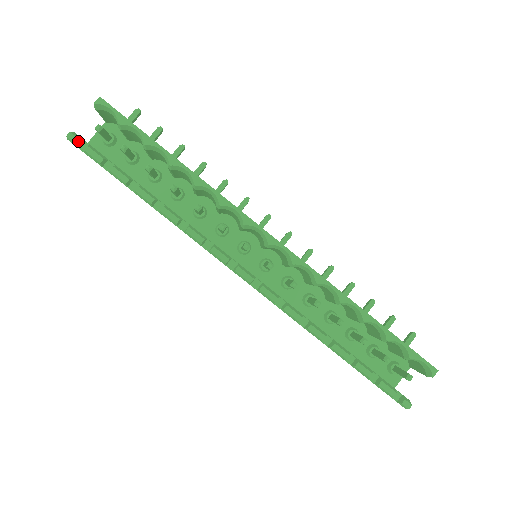
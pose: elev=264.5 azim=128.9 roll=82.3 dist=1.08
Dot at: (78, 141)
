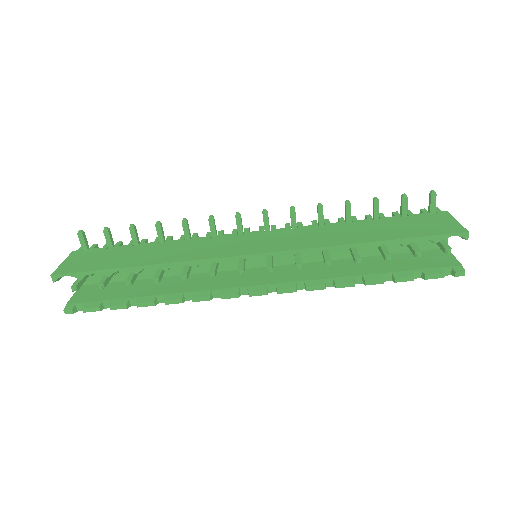
Dot at: (74, 309)
